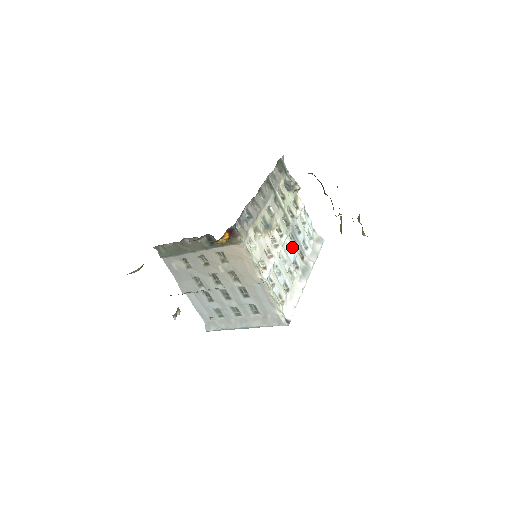
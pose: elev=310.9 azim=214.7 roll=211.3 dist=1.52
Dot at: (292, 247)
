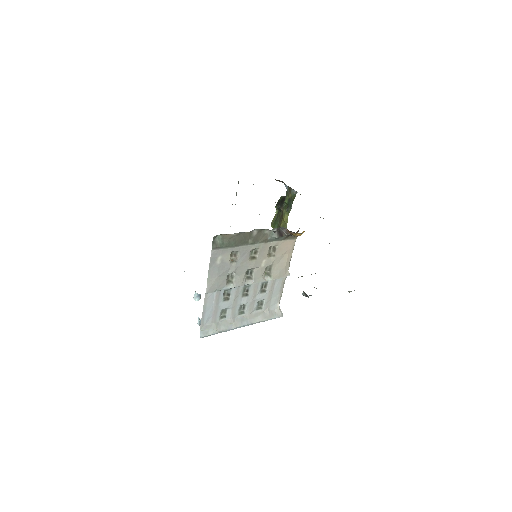
Dot at: occluded
